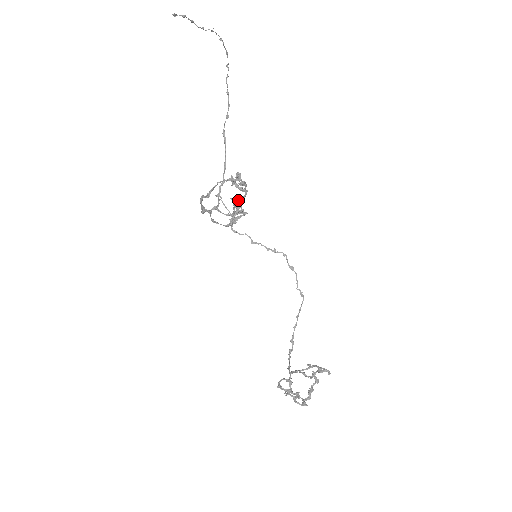
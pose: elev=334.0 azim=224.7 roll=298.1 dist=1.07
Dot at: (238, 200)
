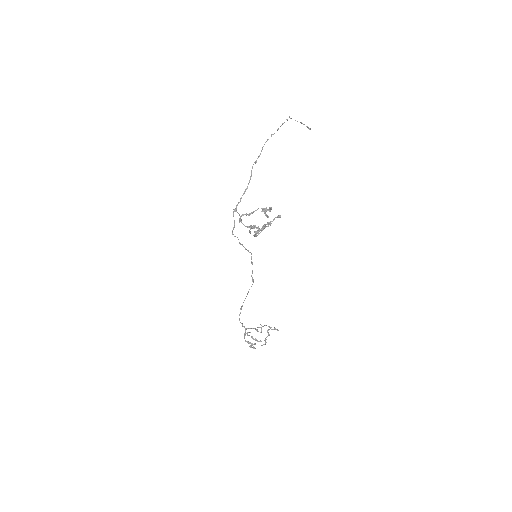
Dot at: occluded
